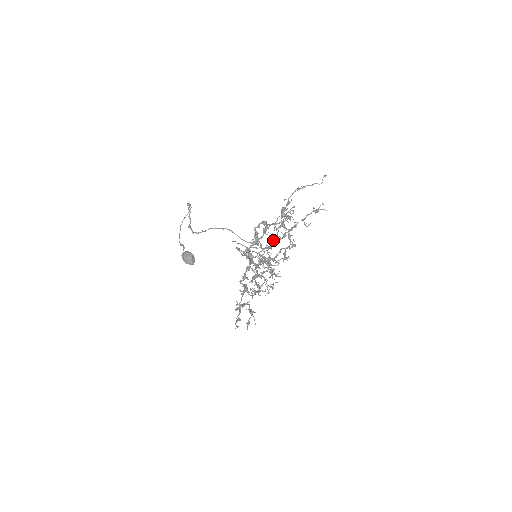
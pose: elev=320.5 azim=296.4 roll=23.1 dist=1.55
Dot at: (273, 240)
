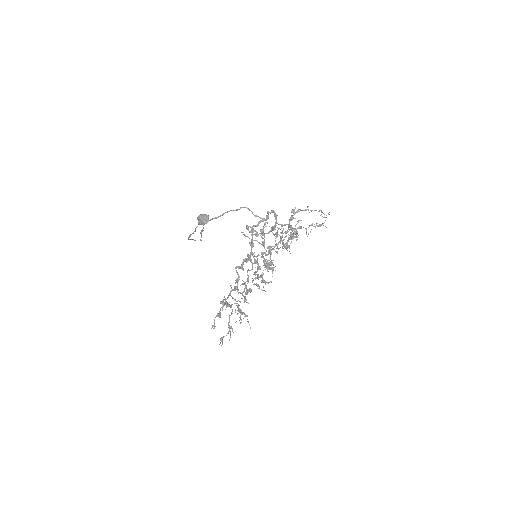
Dot at: (276, 244)
